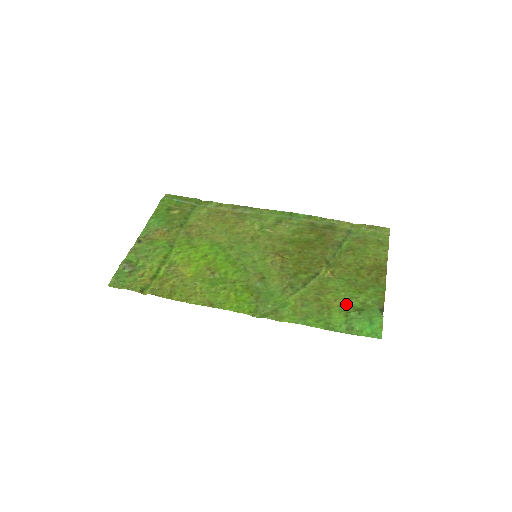
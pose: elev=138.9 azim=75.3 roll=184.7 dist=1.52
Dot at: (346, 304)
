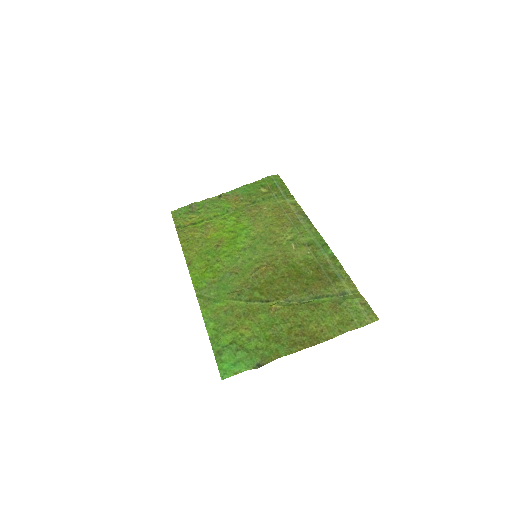
Dot at: (247, 337)
